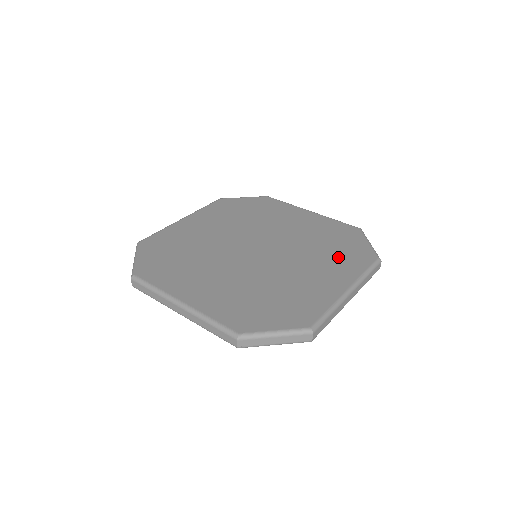
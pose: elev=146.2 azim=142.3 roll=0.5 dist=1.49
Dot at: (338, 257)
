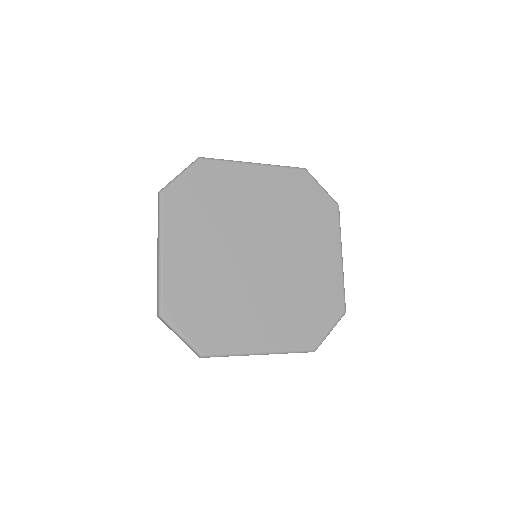
Dot at: (315, 223)
